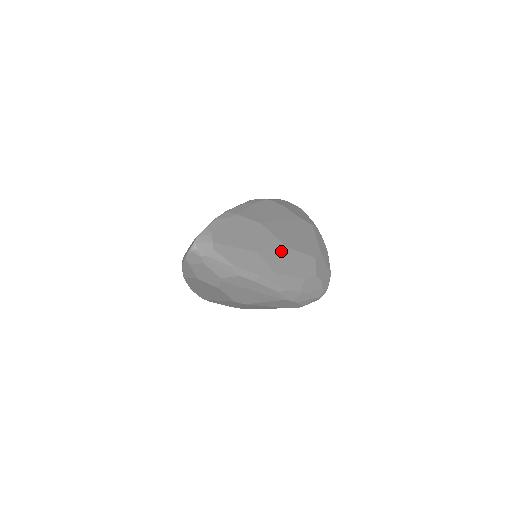
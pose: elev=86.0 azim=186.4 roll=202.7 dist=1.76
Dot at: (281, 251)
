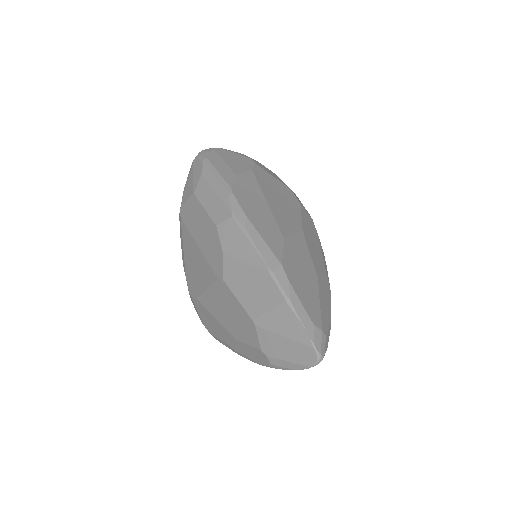
Dot at: (307, 242)
